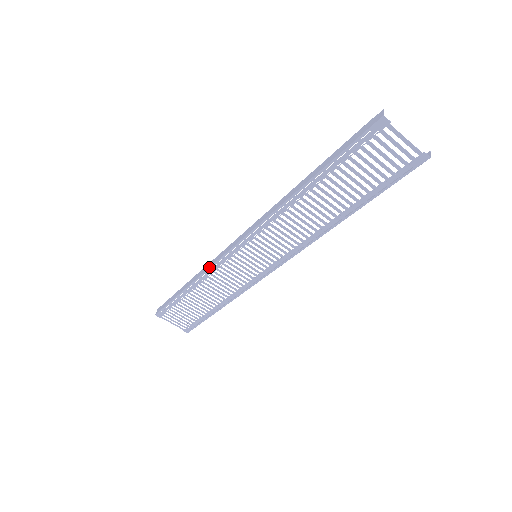
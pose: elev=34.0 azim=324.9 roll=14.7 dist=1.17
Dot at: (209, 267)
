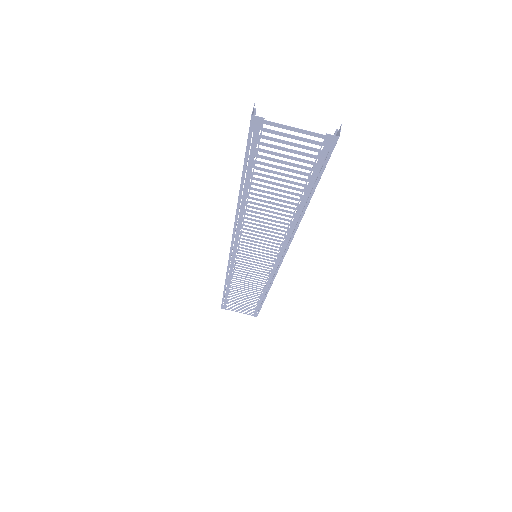
Dot at: occluded
